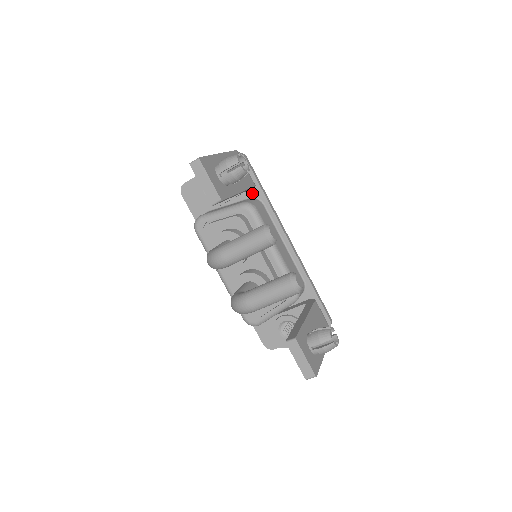
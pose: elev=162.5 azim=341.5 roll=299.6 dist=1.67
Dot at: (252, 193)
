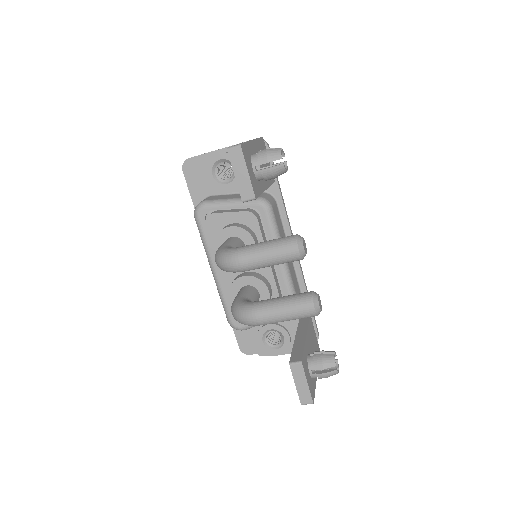
Dot at: occluded
